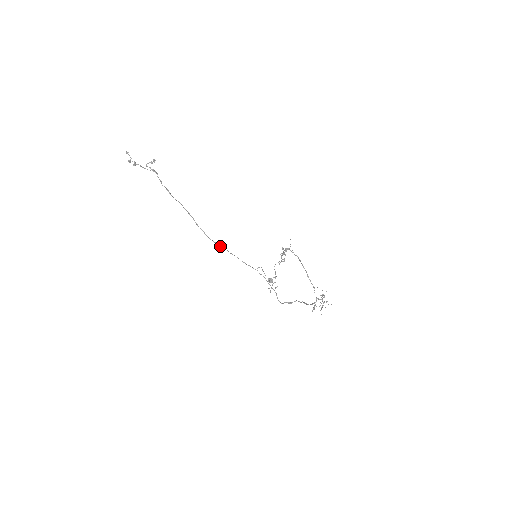
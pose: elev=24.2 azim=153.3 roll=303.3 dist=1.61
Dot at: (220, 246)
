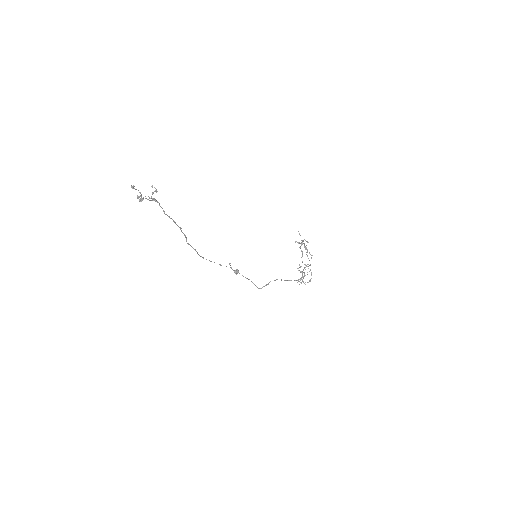
Dot at: (203, 258)
